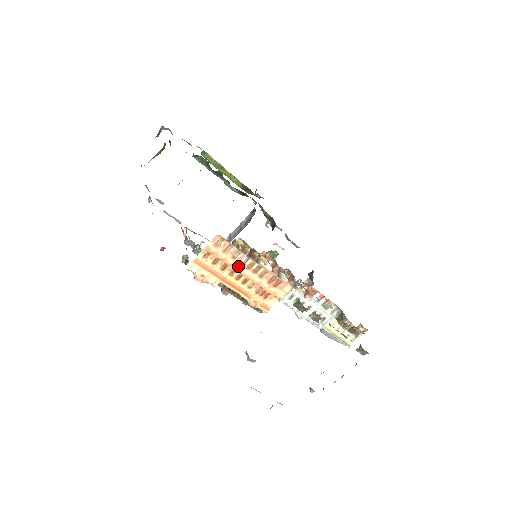
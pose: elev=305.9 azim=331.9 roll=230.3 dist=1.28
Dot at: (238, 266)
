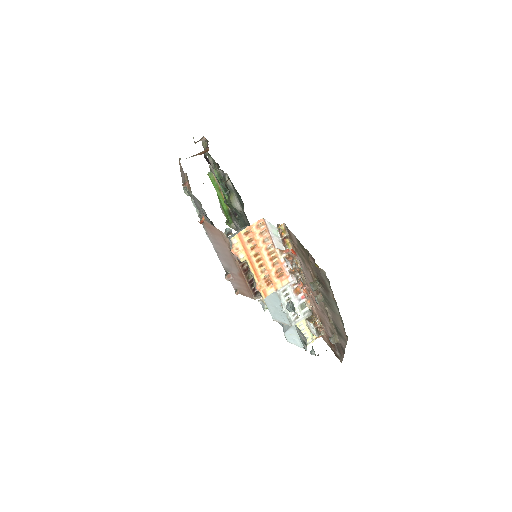
Dot at: (263, 250)
